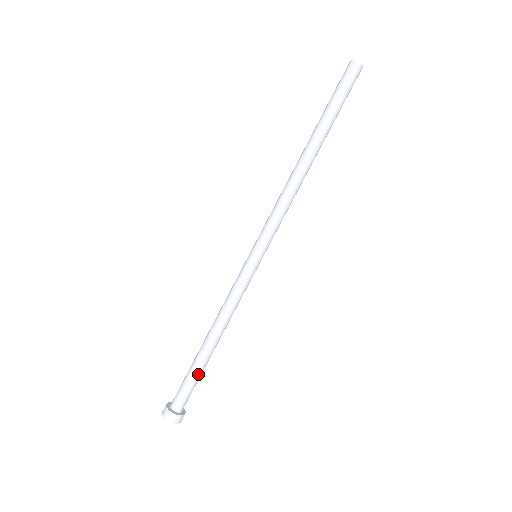
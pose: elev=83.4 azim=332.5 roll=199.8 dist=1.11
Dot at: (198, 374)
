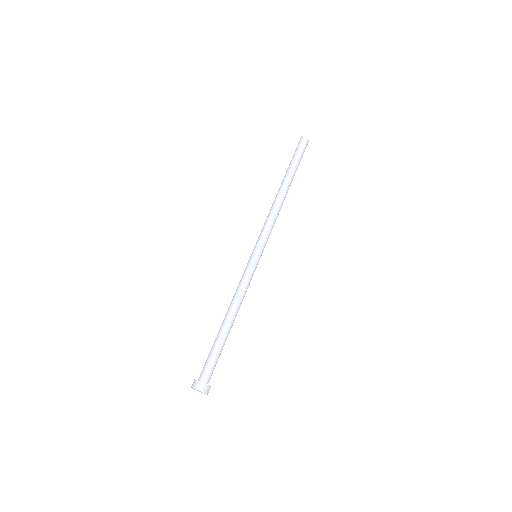
Dot at: (222, 349)
